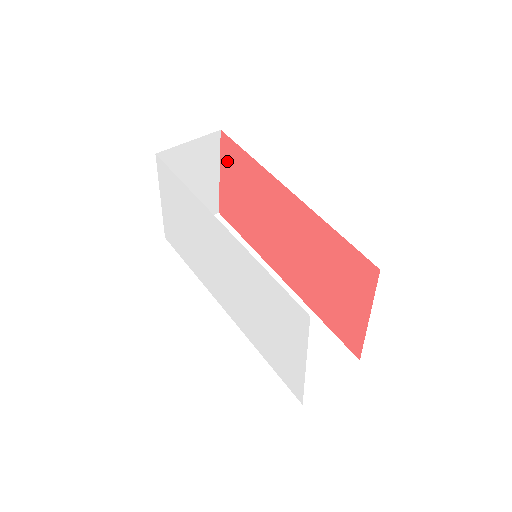
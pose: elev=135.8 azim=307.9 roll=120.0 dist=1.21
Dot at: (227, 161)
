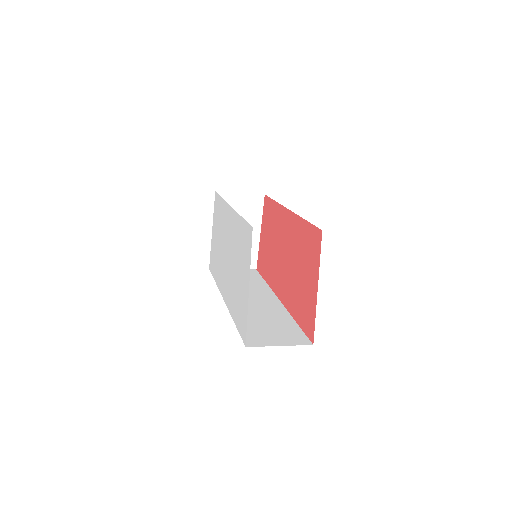
Dot at: (265, 217)
